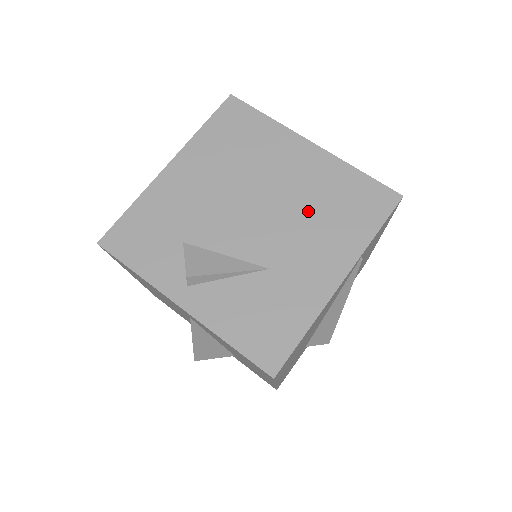
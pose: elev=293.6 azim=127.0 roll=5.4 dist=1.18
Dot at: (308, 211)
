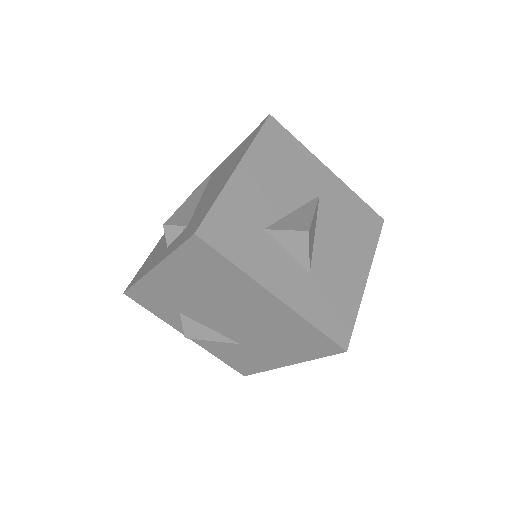
Dot at: (268, 331)
